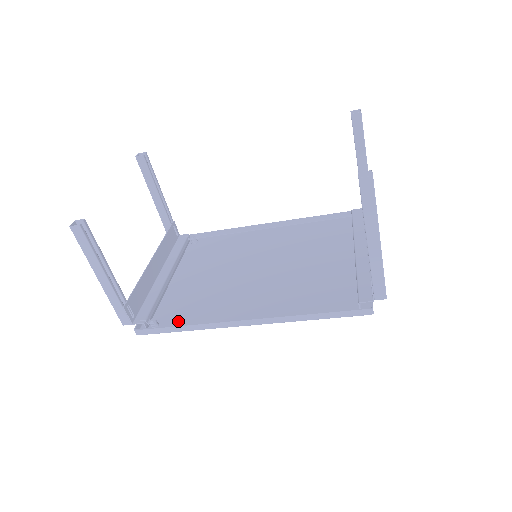
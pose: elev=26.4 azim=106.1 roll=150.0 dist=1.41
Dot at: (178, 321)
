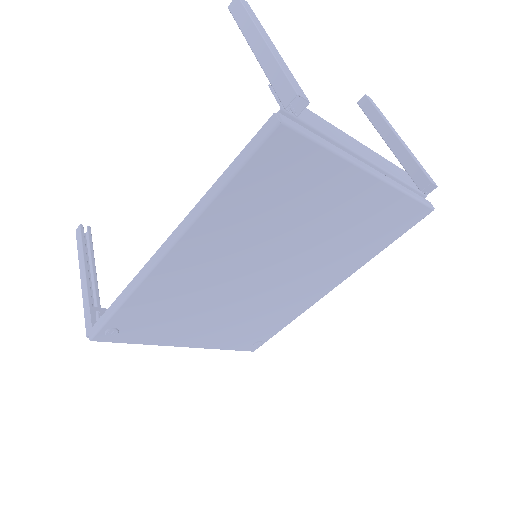
Dot at: (131, 314)
